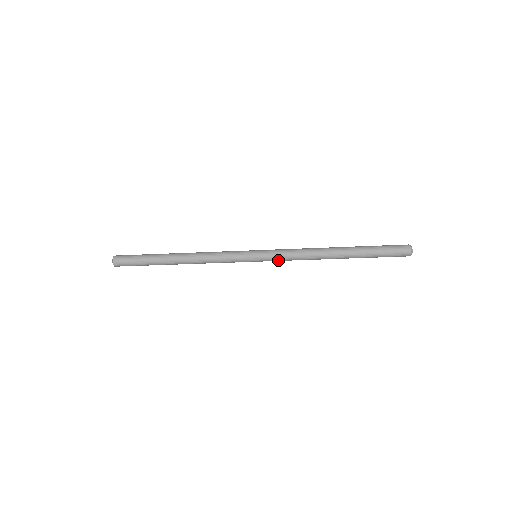
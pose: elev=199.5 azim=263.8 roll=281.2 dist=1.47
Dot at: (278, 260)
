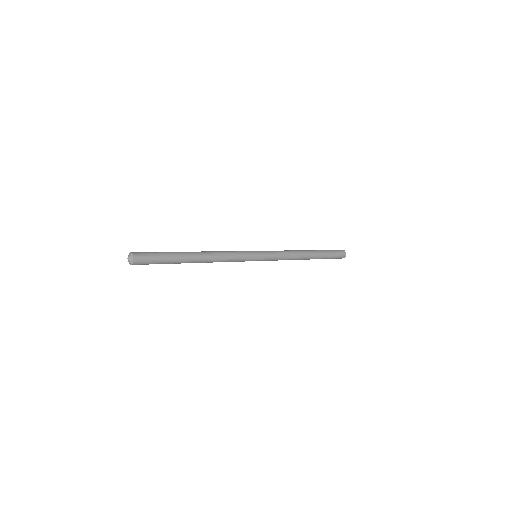
Dot at: (273, 260)
